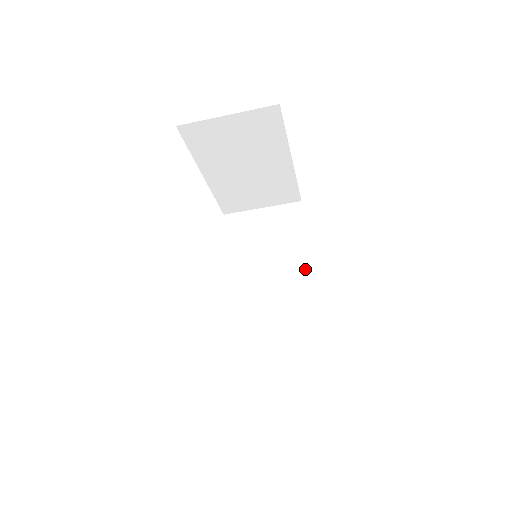
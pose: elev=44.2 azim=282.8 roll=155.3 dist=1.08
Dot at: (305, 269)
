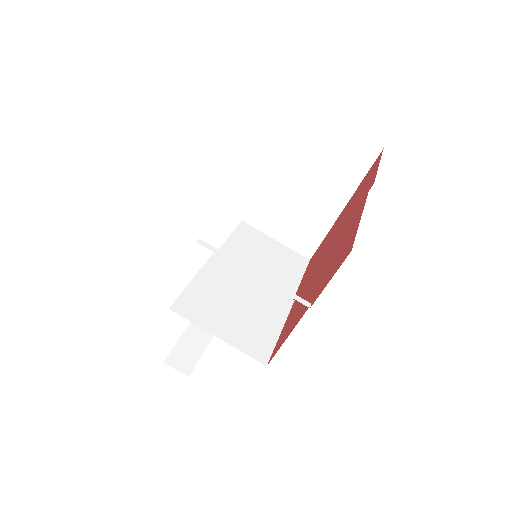
Dot at: occluded
